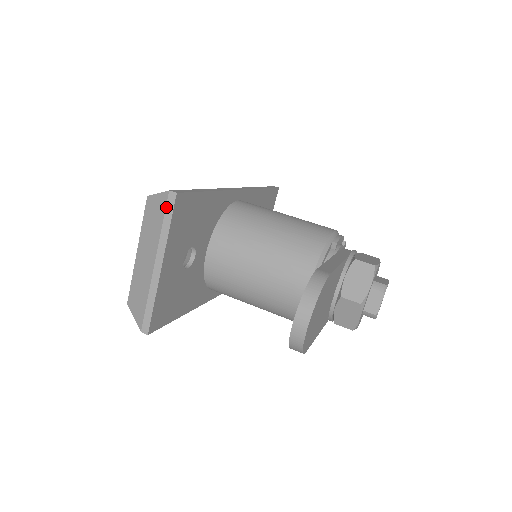
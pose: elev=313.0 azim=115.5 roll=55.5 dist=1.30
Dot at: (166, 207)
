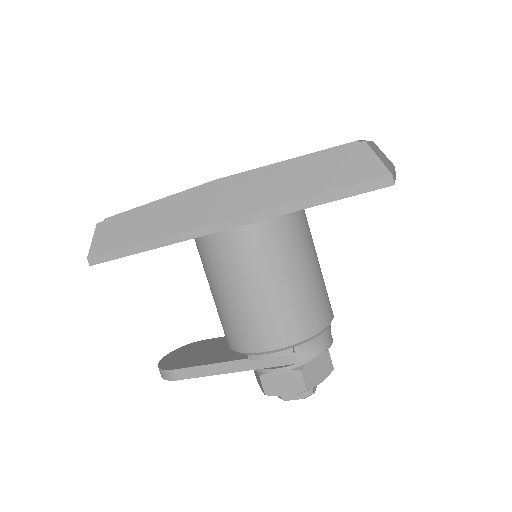
Dot at: occluded
